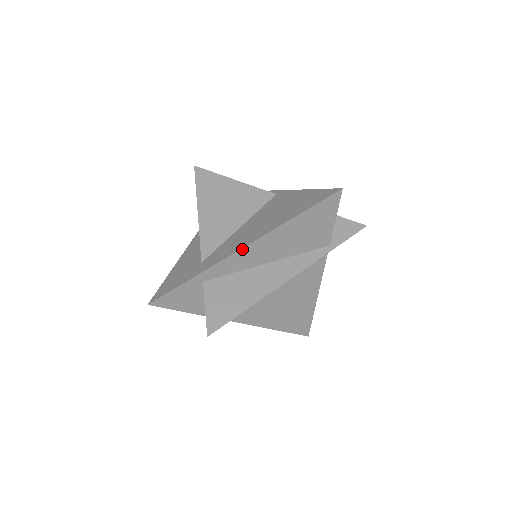
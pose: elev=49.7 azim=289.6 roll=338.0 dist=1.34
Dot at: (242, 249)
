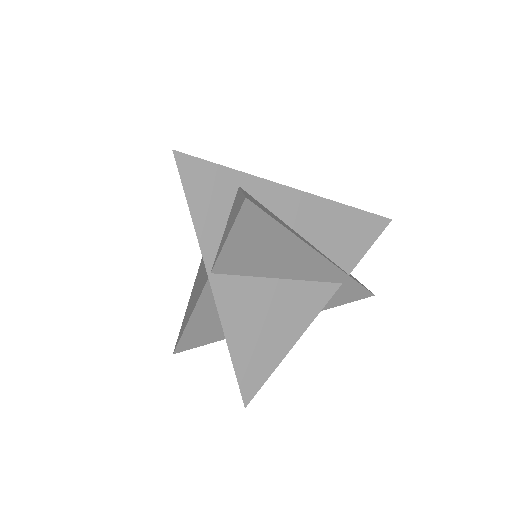
Dot at: (295, 190)
